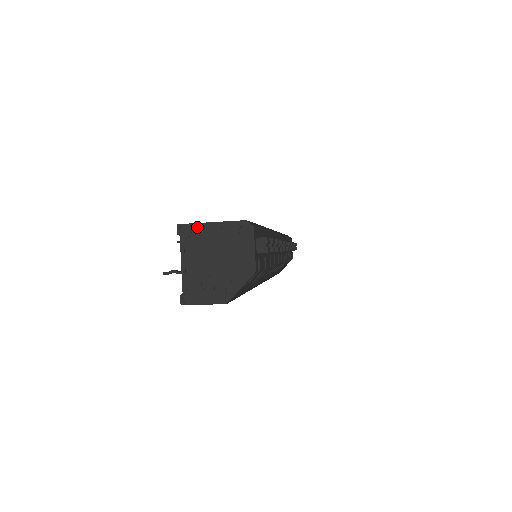
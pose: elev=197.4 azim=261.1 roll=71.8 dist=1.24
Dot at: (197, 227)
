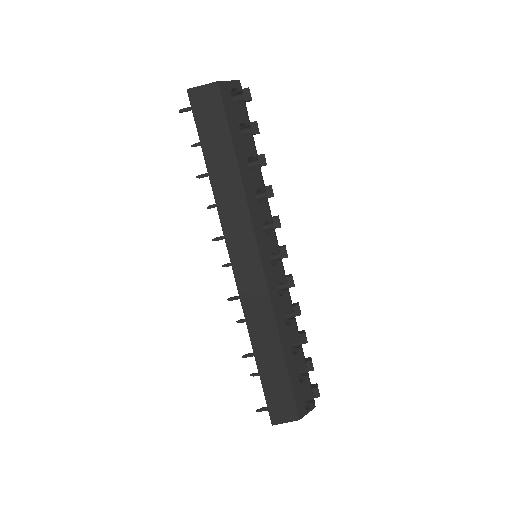
Dot at: occluded
